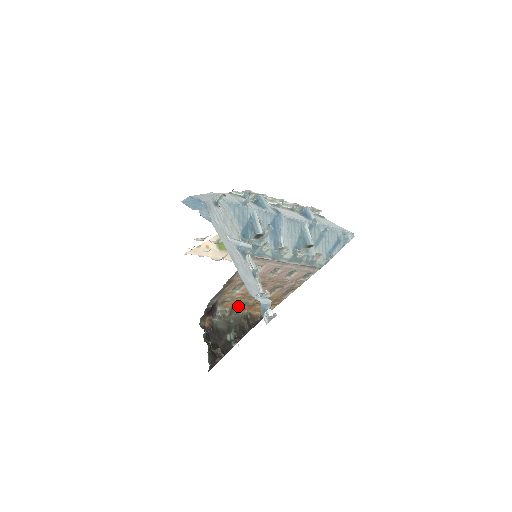
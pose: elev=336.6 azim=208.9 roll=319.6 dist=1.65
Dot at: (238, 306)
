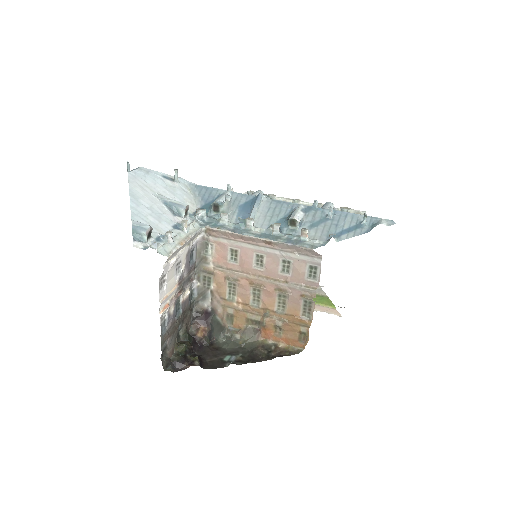
Dot at: (255, 330)
